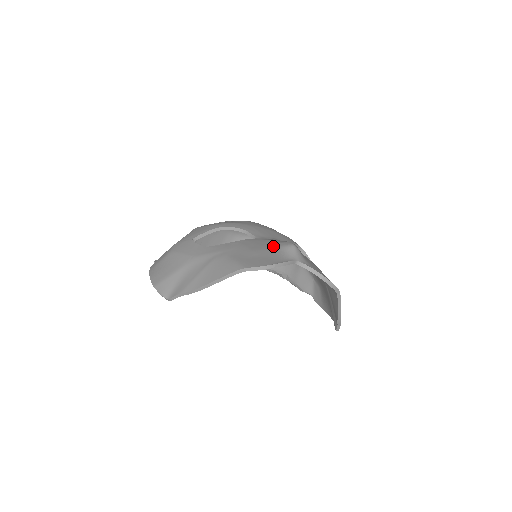
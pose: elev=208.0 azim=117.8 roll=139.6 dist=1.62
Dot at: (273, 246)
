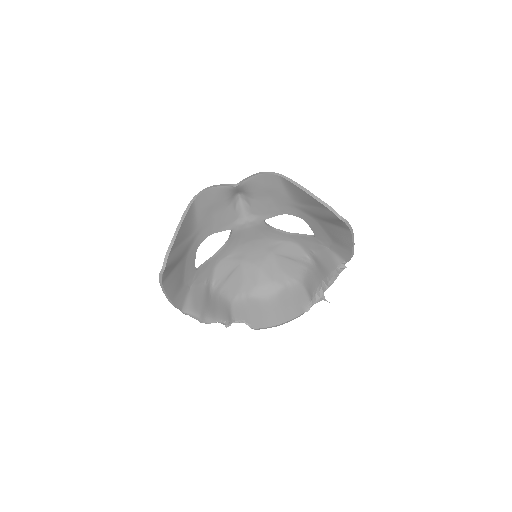
Dot at: (228, 206)
